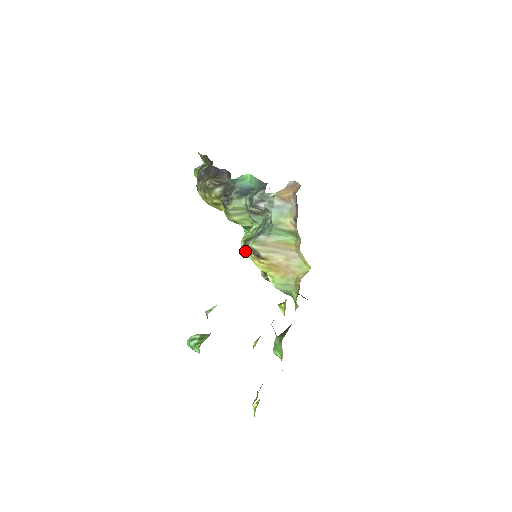
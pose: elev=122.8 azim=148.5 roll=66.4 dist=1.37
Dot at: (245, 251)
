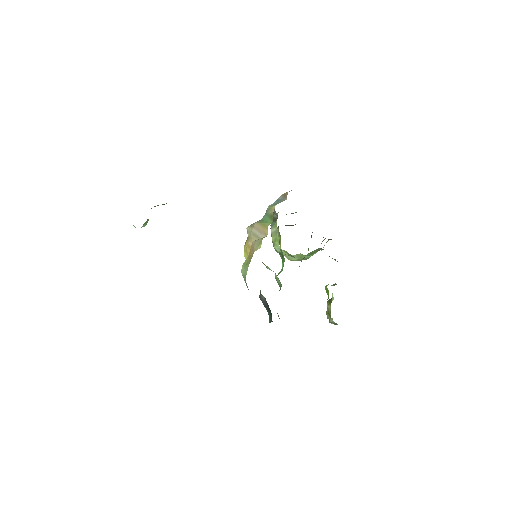
Dot at: occluded
